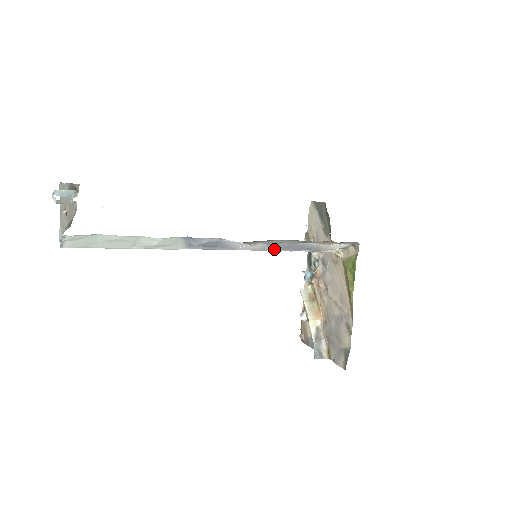
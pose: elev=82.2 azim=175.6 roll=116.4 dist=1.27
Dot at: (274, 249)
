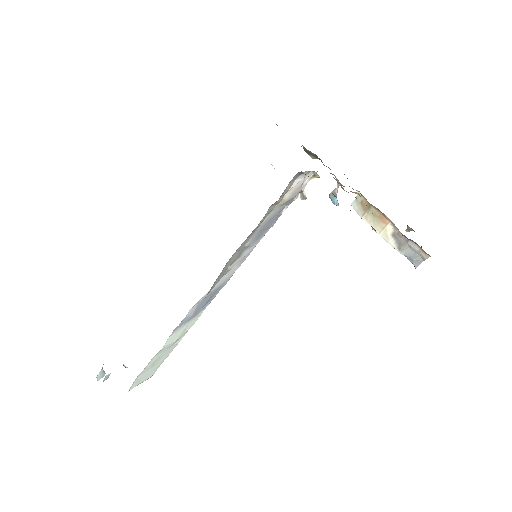
Dot at: (255, 244)
